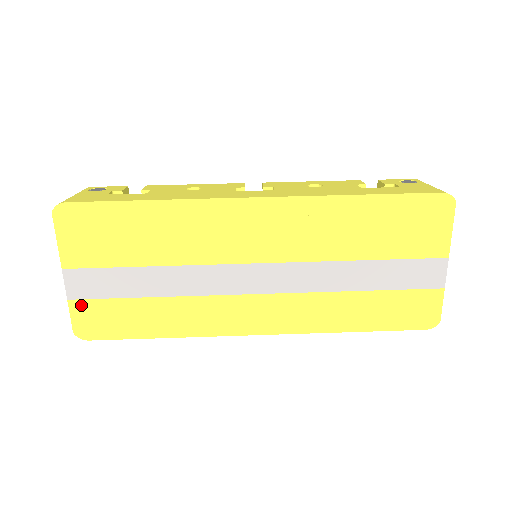
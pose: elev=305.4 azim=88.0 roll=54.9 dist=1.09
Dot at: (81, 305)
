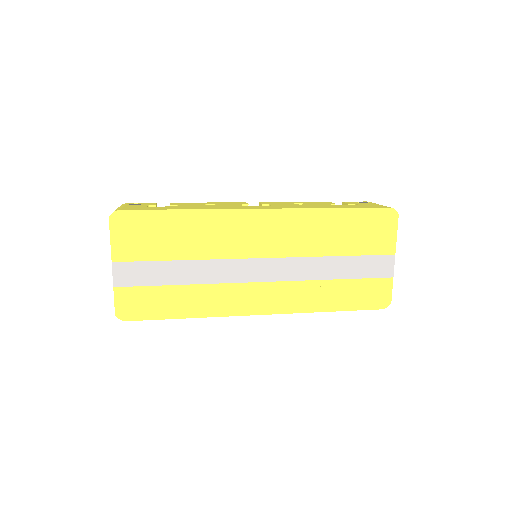
Dot at: (124, 291)
